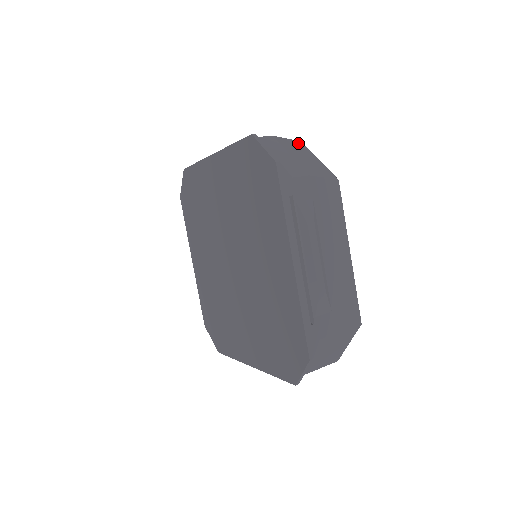
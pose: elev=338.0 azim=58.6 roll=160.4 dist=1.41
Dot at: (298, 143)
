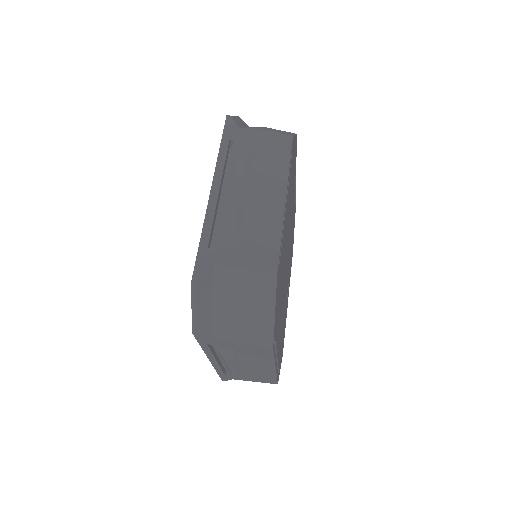
Dot at: (267, 280)
